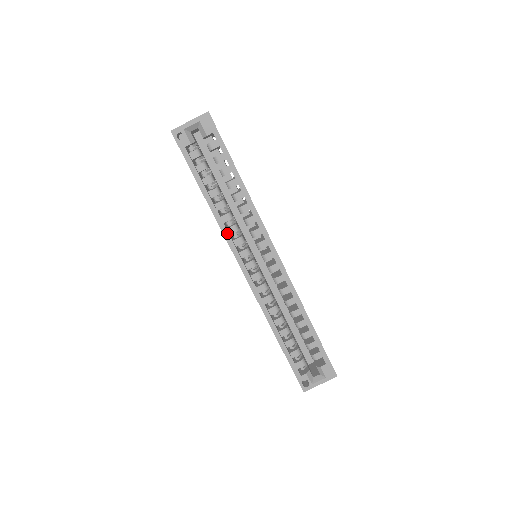
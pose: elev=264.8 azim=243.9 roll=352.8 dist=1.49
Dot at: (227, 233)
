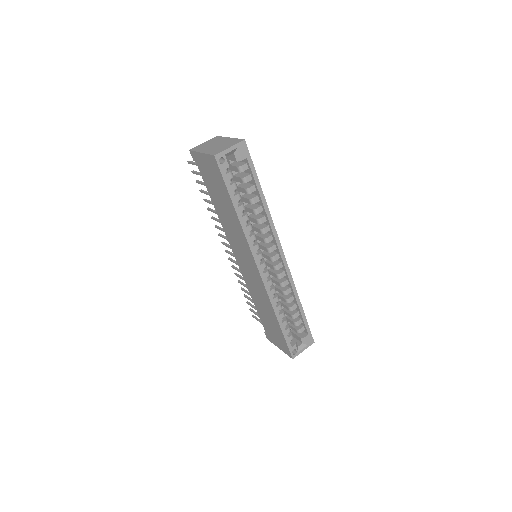
Dot at: (251, 242)
